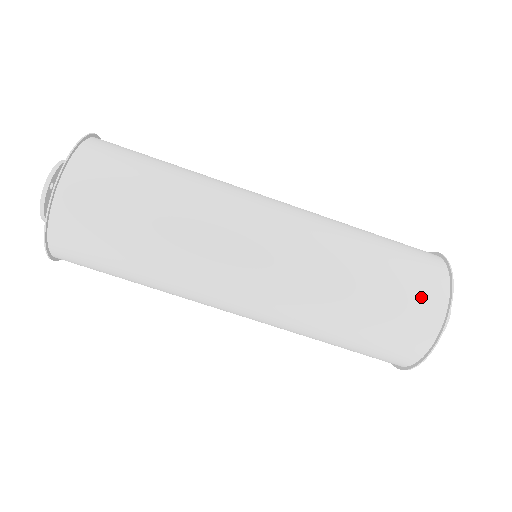
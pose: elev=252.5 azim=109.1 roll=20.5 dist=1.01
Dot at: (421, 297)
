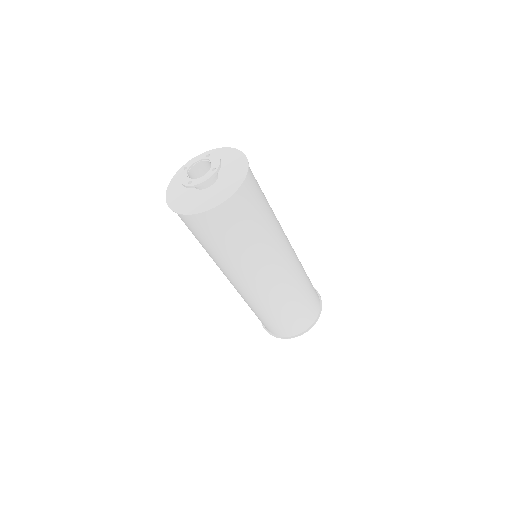
Dot at: (315, 306)
